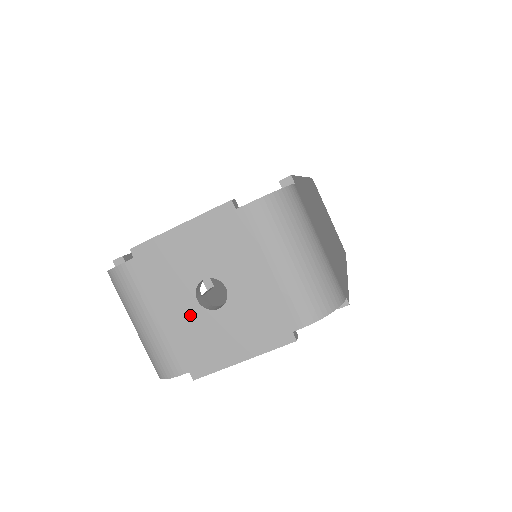
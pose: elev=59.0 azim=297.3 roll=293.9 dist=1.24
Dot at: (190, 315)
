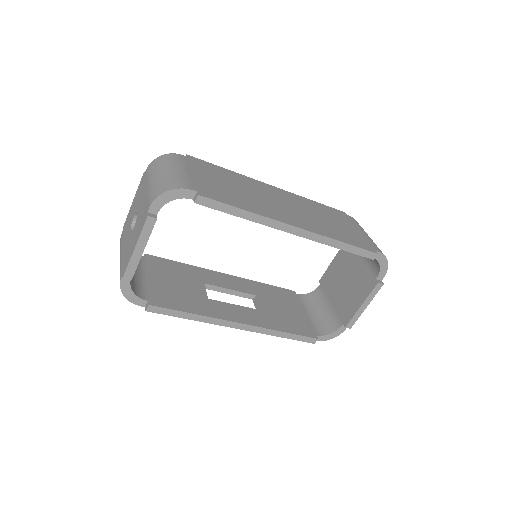
Dot at: (128, 241)
